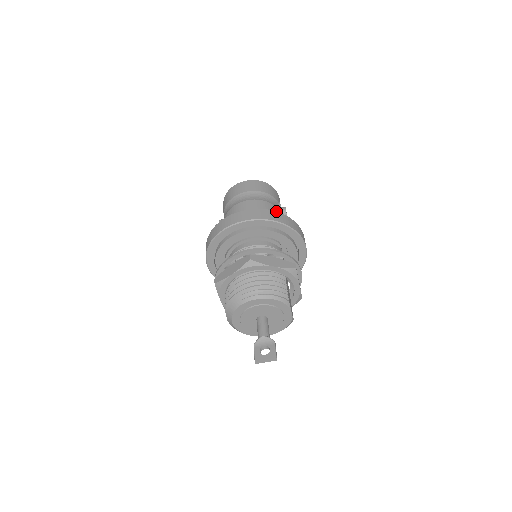
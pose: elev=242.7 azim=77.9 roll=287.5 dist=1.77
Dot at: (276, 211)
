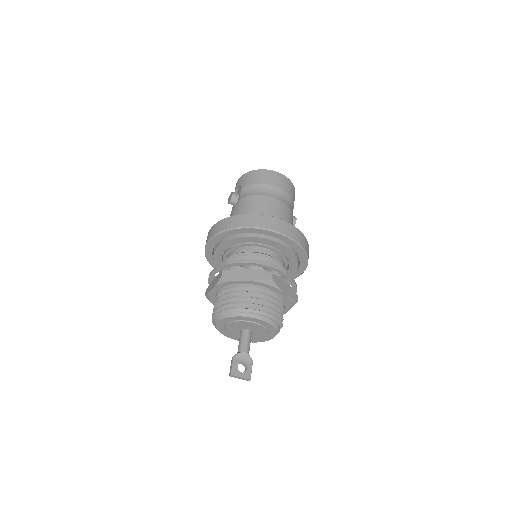
Dot at: occluded
